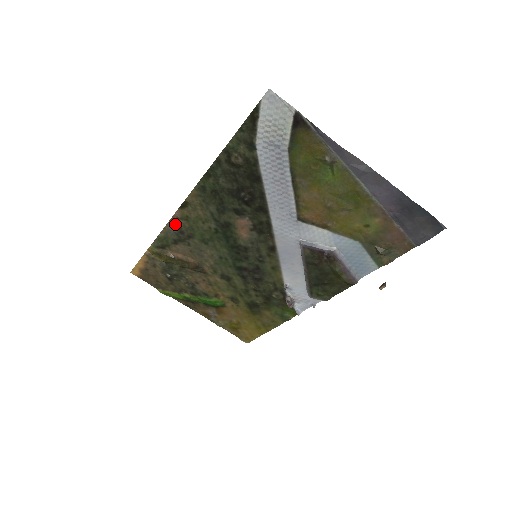
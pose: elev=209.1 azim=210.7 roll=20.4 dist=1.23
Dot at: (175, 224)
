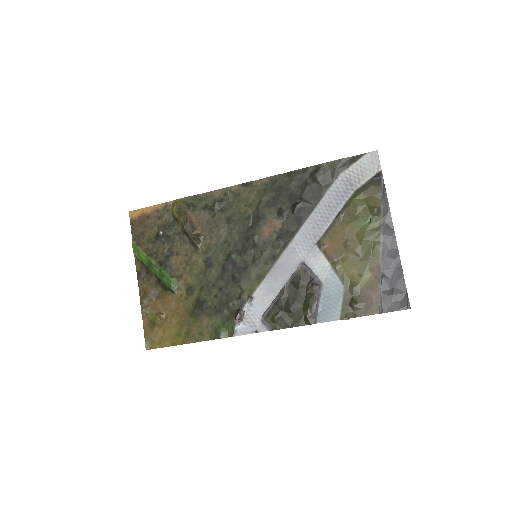
Dot at: (223, 194)
